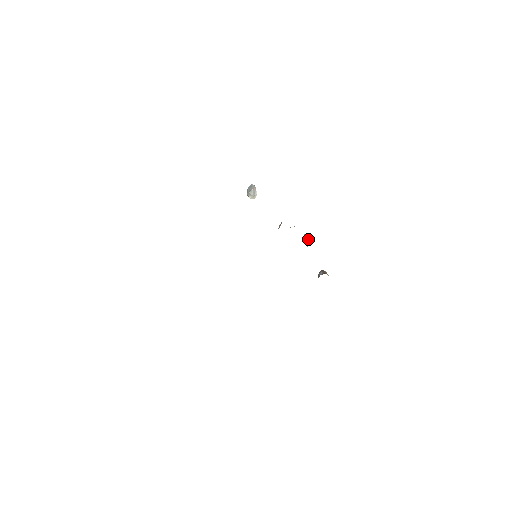
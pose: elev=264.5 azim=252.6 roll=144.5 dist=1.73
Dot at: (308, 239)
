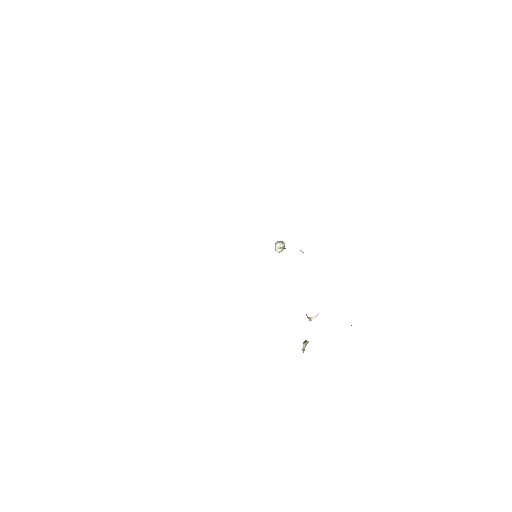
Dot at: (307, 343)
